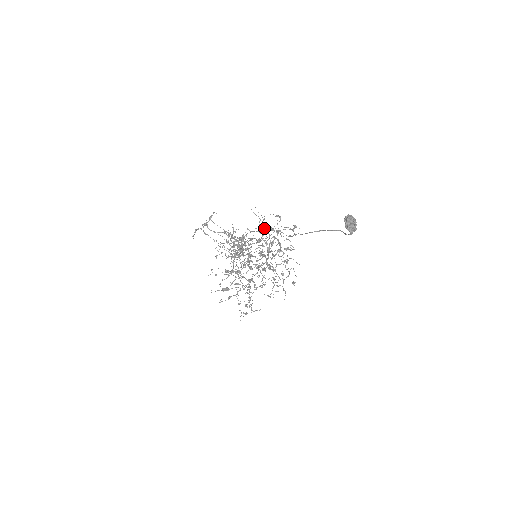
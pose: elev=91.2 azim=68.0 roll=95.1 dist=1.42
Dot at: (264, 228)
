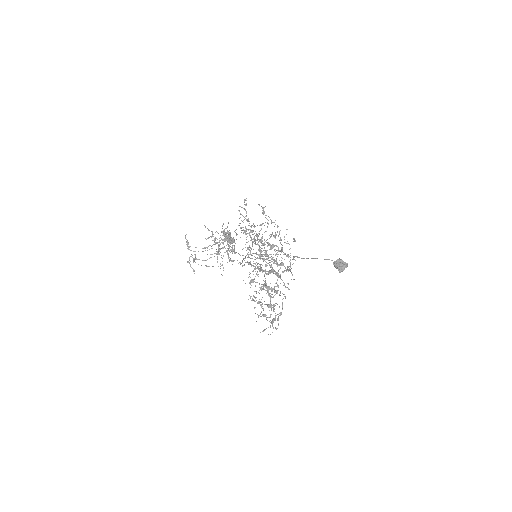
Dot at: occluded
